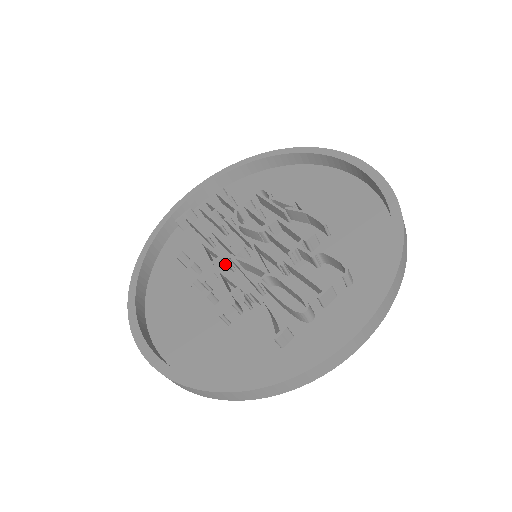
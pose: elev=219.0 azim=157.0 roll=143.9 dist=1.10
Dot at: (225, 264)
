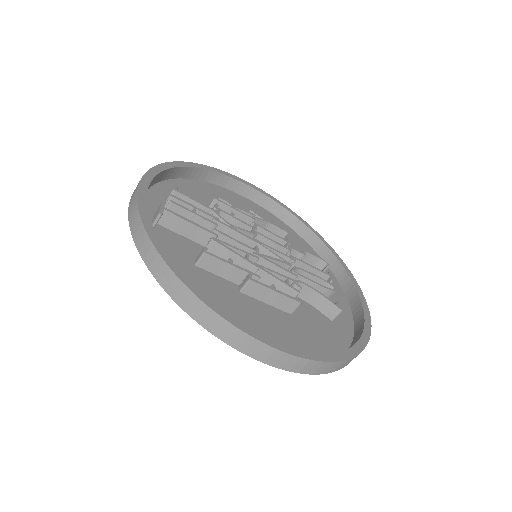
Dot at: occluded
